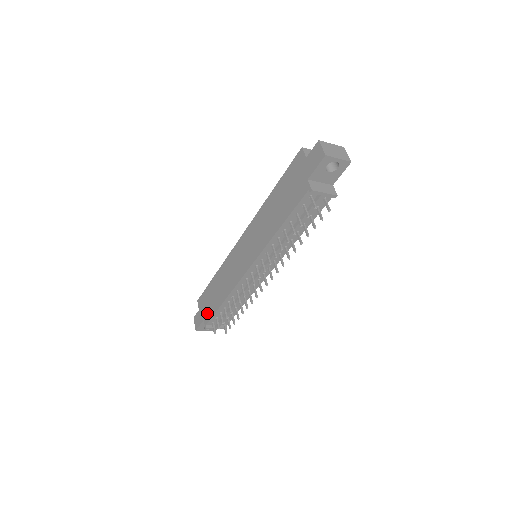
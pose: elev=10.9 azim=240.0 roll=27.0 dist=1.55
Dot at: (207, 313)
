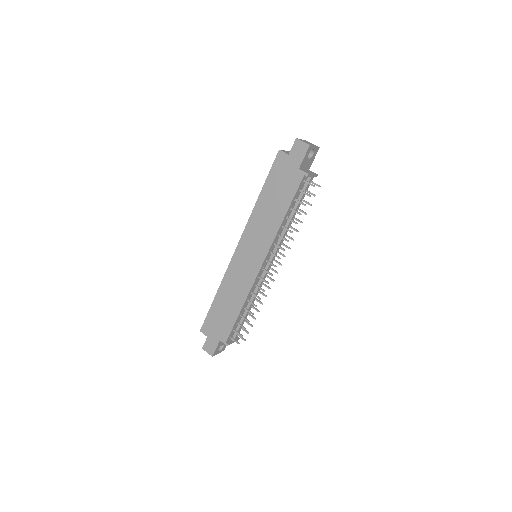
Dot at: (222, 332)
